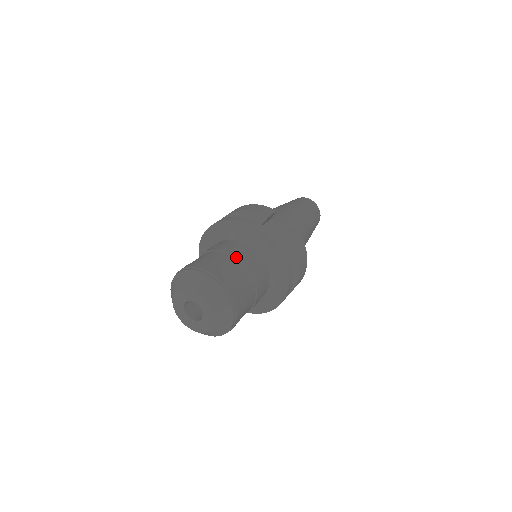
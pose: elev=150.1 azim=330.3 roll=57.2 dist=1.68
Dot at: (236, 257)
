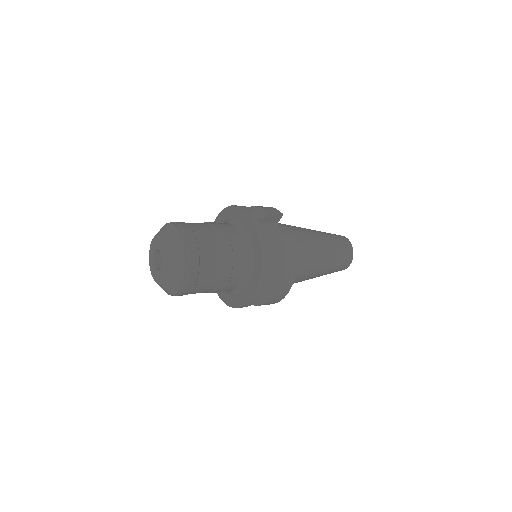
Dot at: (217, 230)
